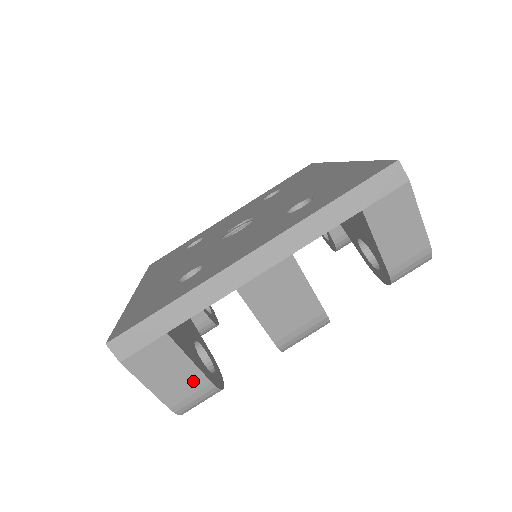
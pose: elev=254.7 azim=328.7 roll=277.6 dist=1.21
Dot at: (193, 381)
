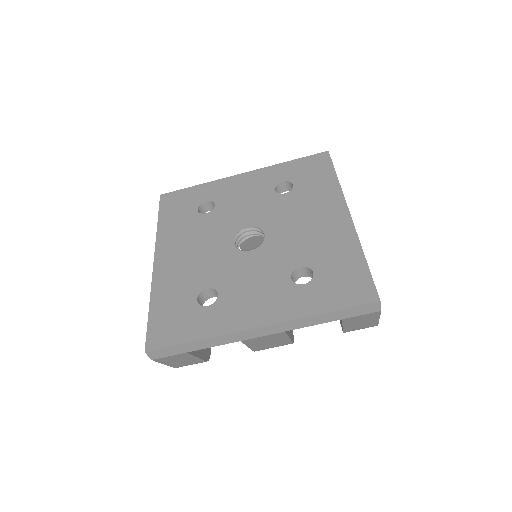
Dot at: (194, 361)
